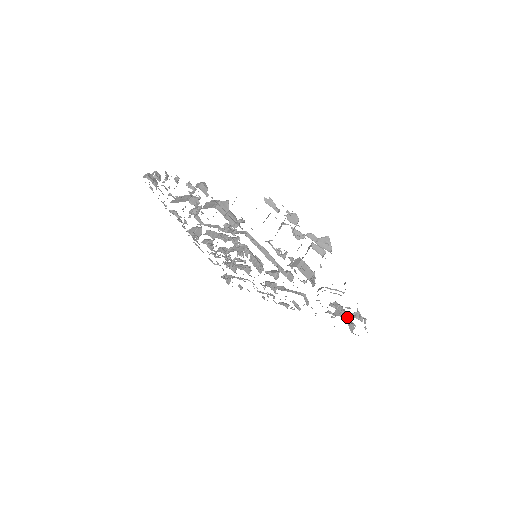
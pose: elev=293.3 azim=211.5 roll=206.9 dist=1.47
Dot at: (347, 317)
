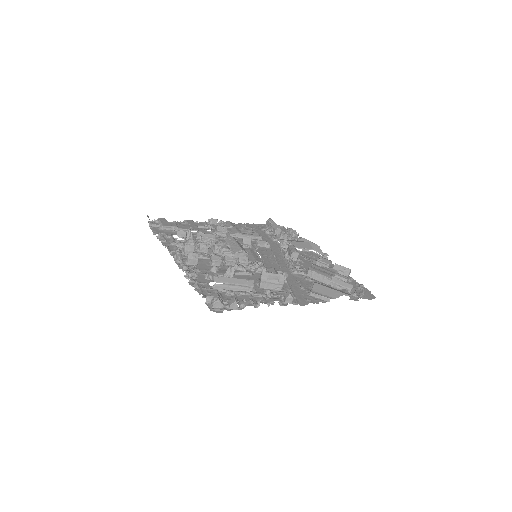
Dot at: (287, 236)
